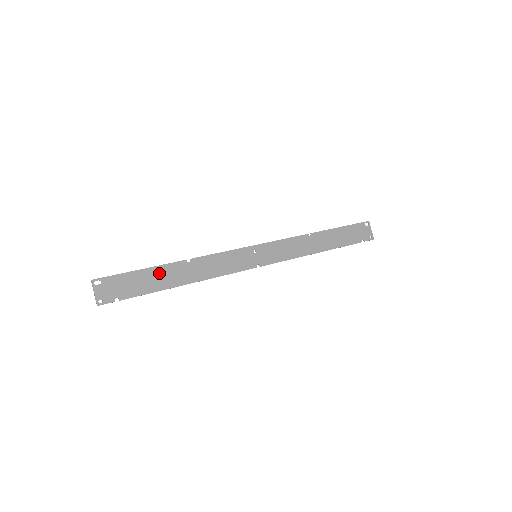
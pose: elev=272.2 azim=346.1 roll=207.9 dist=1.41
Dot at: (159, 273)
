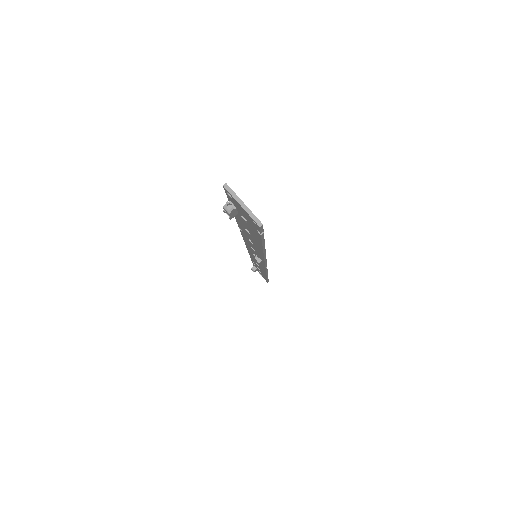
Dot at: occluded
